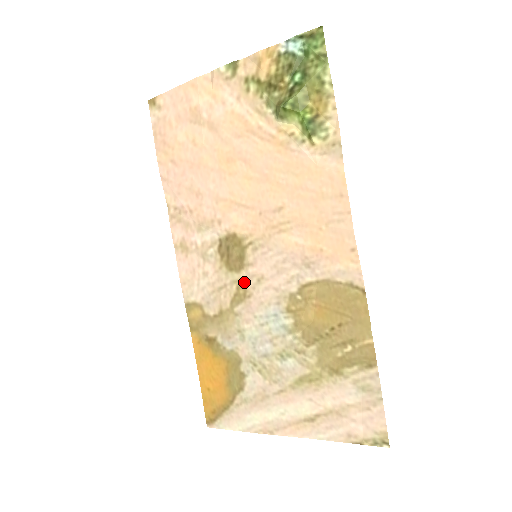
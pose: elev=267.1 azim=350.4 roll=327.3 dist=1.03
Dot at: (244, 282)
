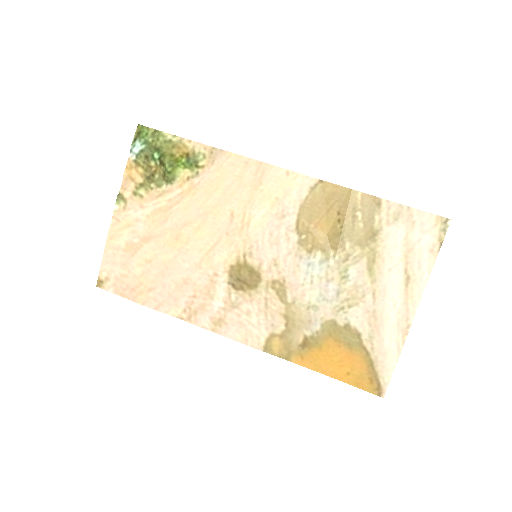
Dot at: (271, 279)
